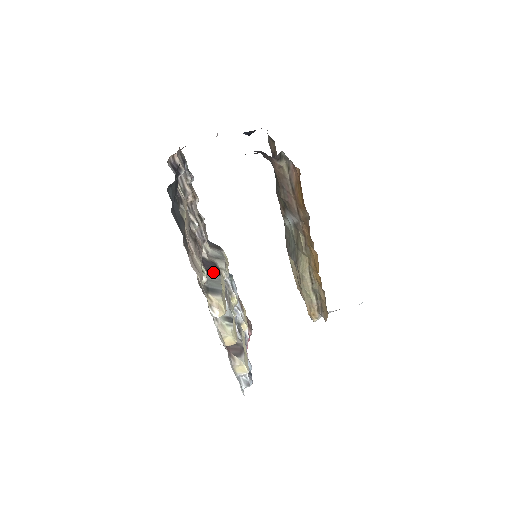
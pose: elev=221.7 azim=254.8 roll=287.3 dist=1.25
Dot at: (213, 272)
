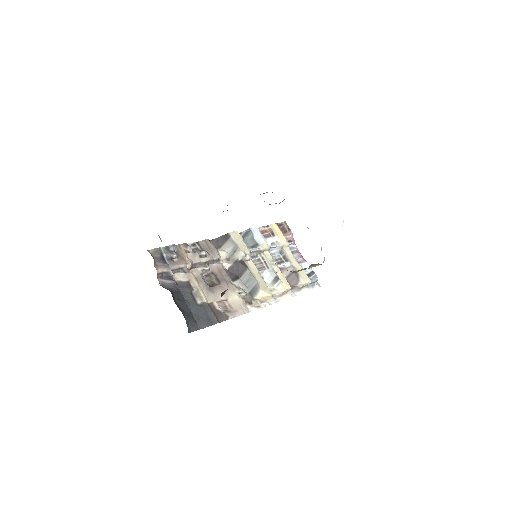
Dot at: (242, 271)
